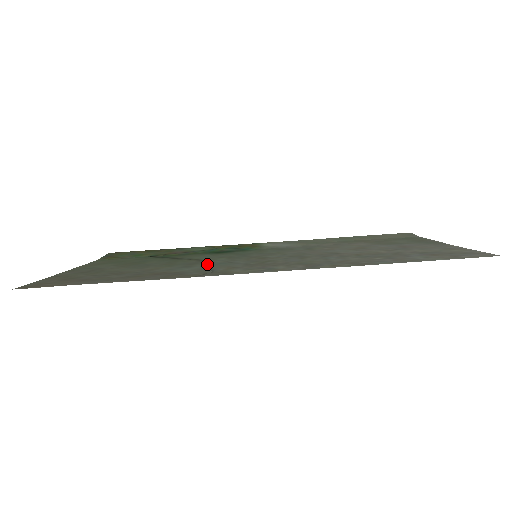
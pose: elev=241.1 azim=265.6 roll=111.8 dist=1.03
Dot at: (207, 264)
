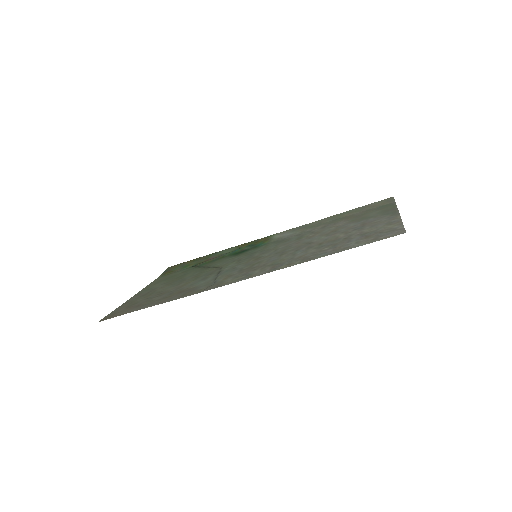
Dot at: (218, 273)
